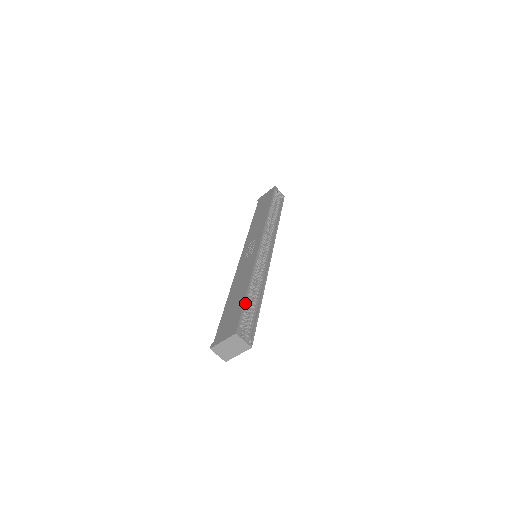
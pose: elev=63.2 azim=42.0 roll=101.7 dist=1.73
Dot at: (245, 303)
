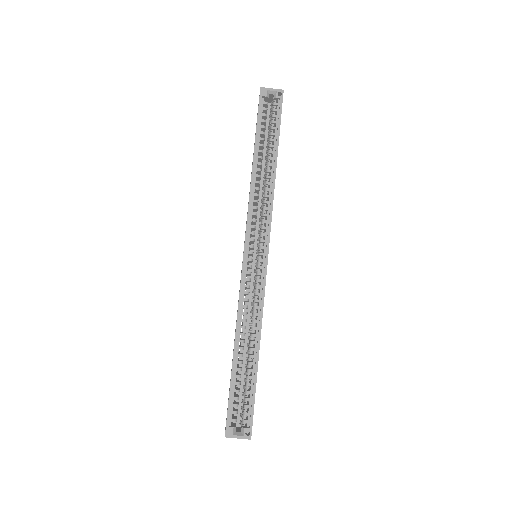
Dot at: (232, 382)
